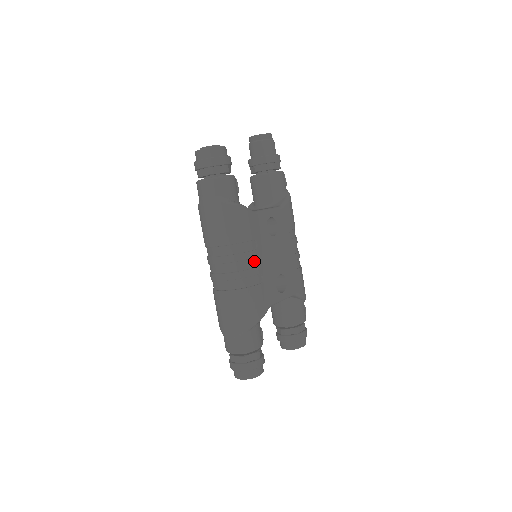
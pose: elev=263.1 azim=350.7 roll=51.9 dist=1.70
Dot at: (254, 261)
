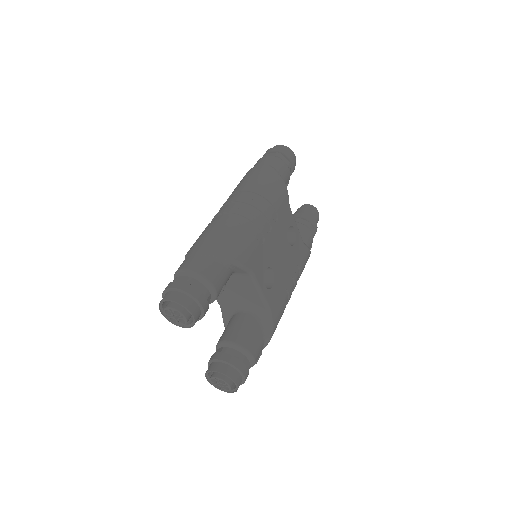
Dot at: (267, 224)
